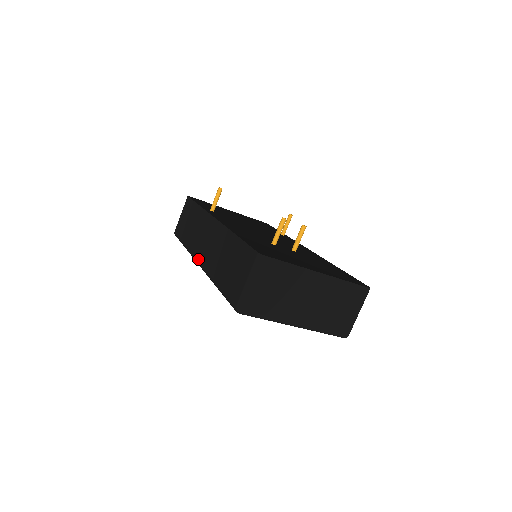
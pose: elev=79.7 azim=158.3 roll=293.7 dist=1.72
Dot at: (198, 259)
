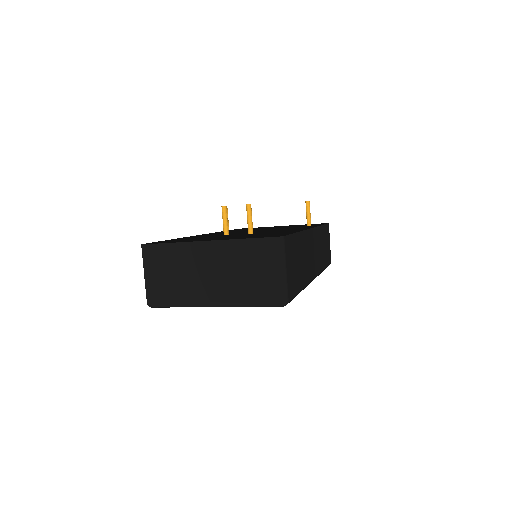
Dot at: occluded
